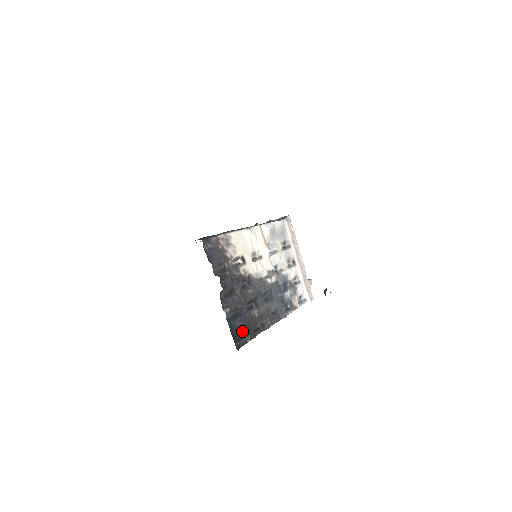
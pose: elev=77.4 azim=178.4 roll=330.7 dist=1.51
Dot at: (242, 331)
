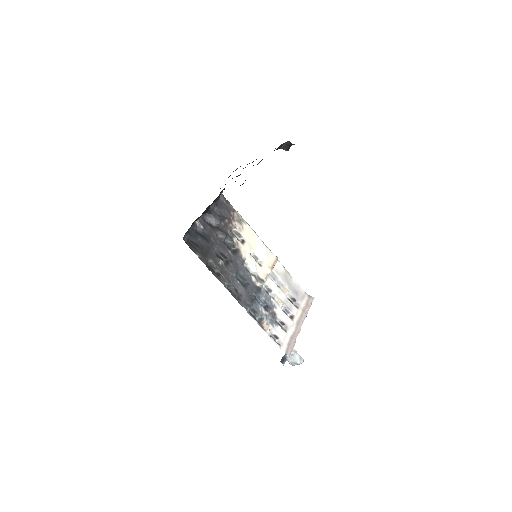
Dot at: (199, 246)
